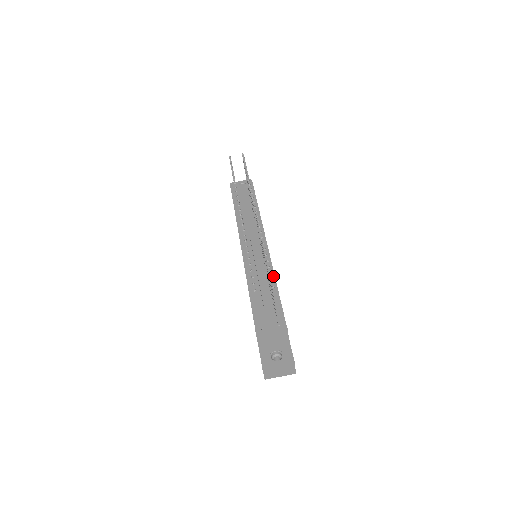
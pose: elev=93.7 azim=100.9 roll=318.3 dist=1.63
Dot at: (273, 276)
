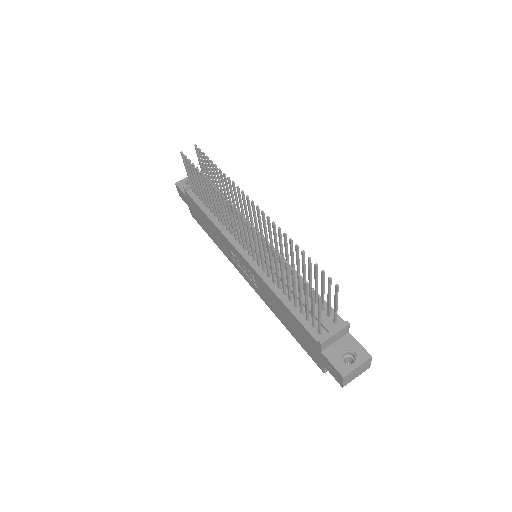
Dot at: (295, 272)
